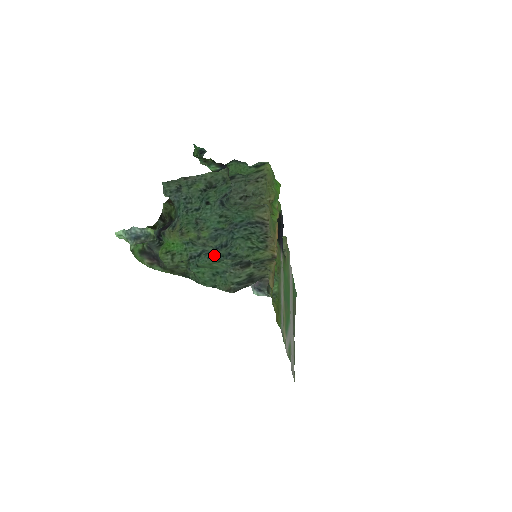
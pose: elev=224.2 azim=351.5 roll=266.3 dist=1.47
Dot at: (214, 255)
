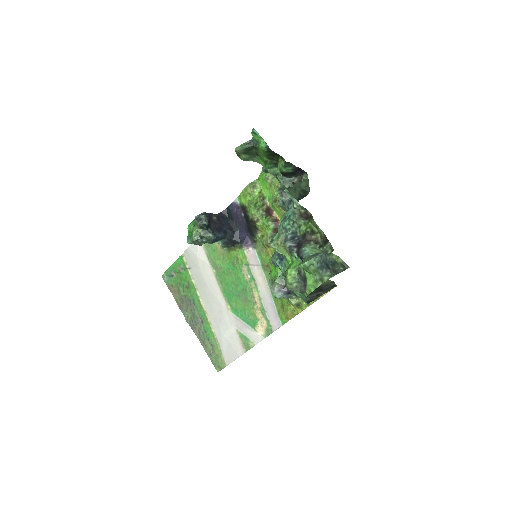
Dot at: occluded
